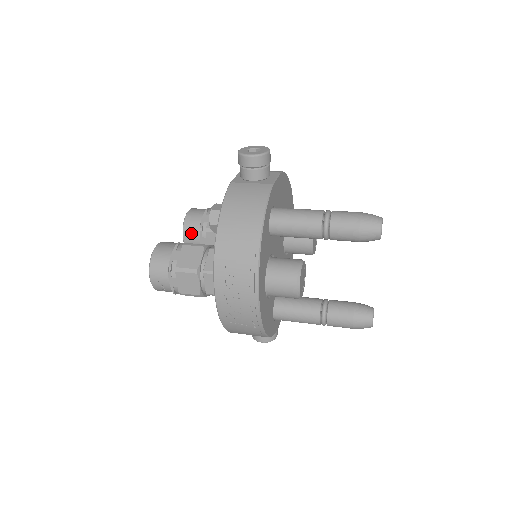
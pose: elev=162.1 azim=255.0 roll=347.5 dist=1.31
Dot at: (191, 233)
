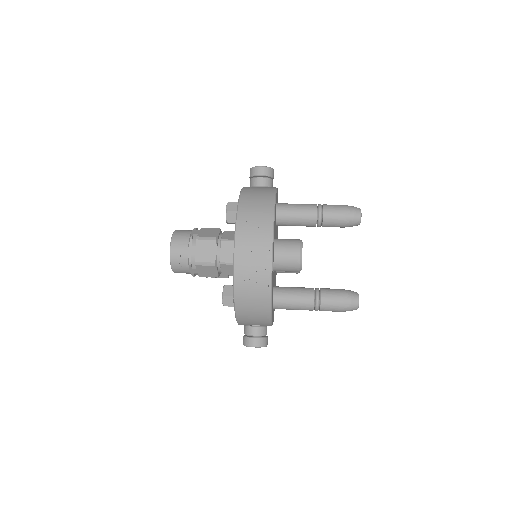
Dot at: occluded
